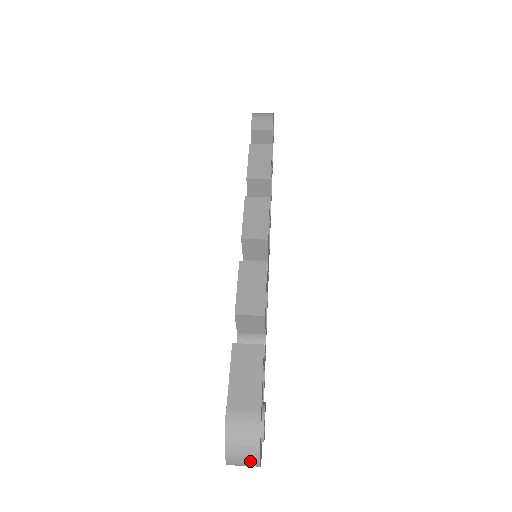
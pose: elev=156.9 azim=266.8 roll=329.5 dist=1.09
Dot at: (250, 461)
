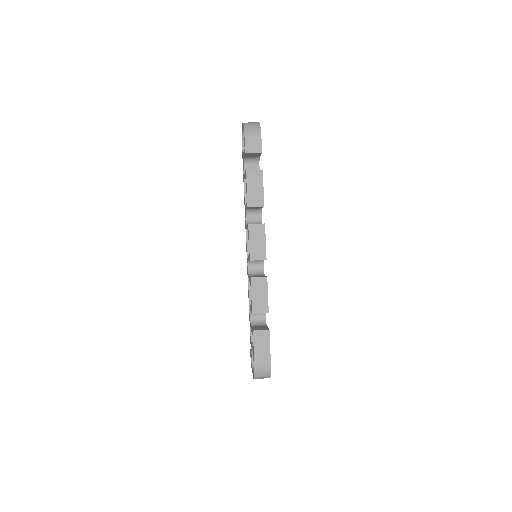
Dot at: occluded
